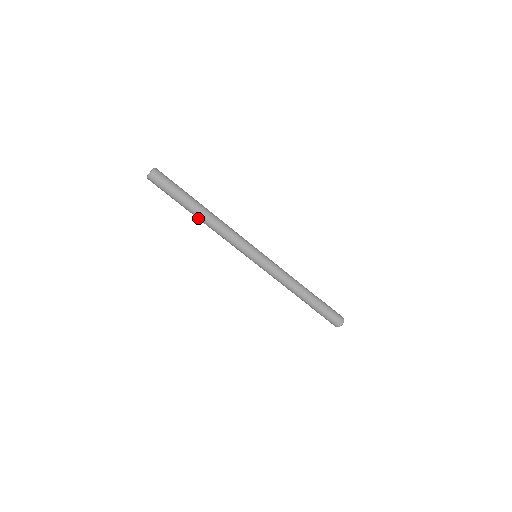
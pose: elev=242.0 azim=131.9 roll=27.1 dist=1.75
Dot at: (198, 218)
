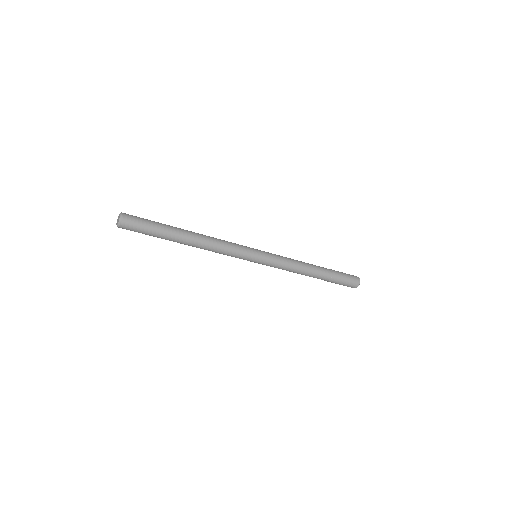
Dot at: occluded
